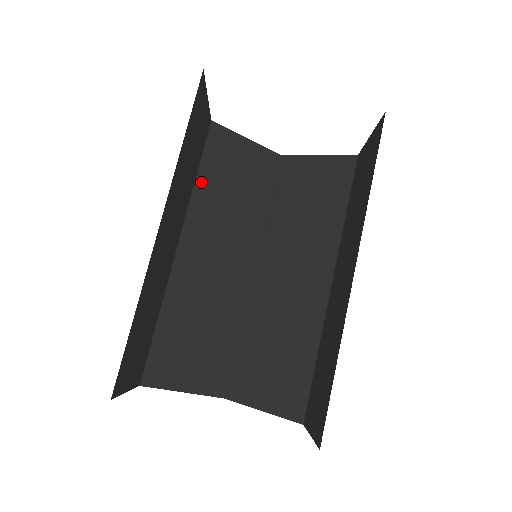
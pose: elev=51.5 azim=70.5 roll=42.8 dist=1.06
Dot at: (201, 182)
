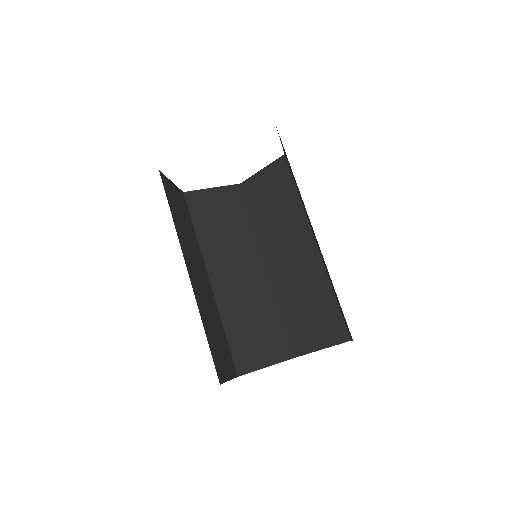
Dot at: (200, 233)
